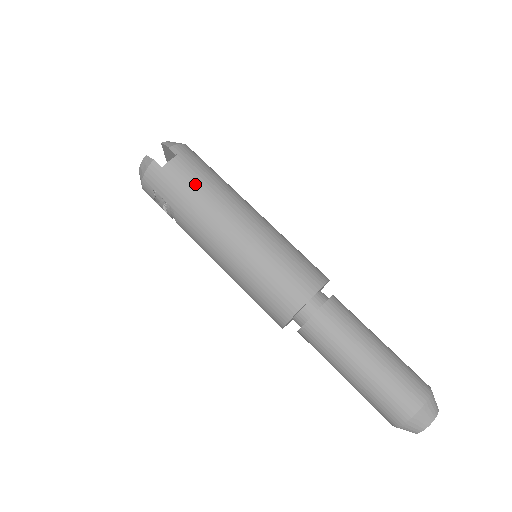
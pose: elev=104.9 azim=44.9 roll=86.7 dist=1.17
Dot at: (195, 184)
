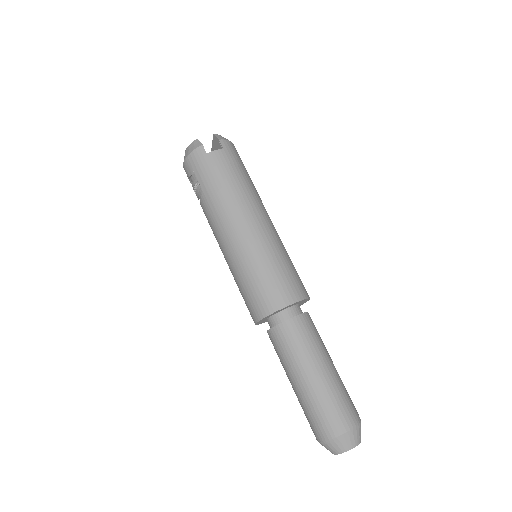
Dot at: (229, 177)
